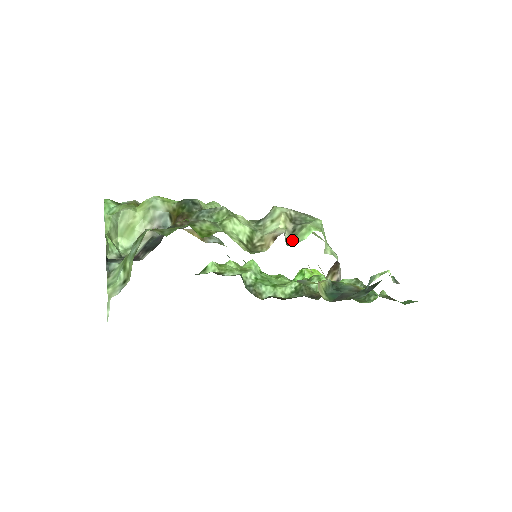
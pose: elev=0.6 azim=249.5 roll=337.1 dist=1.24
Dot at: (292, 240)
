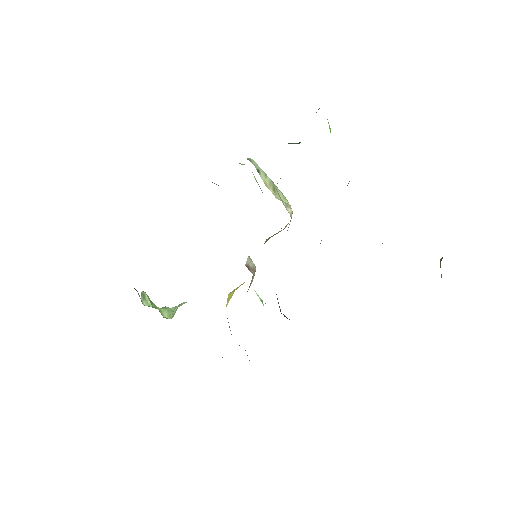
Dot at: occluded
